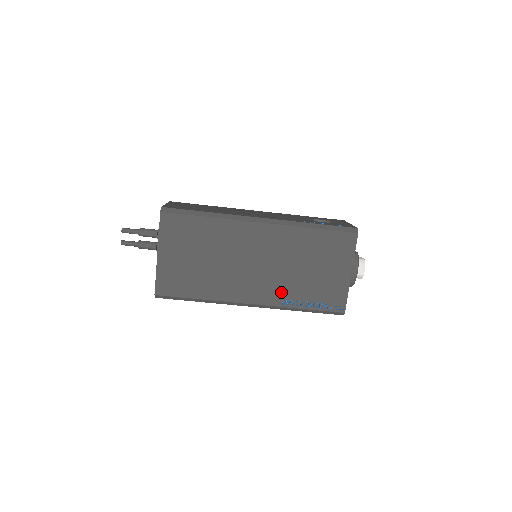
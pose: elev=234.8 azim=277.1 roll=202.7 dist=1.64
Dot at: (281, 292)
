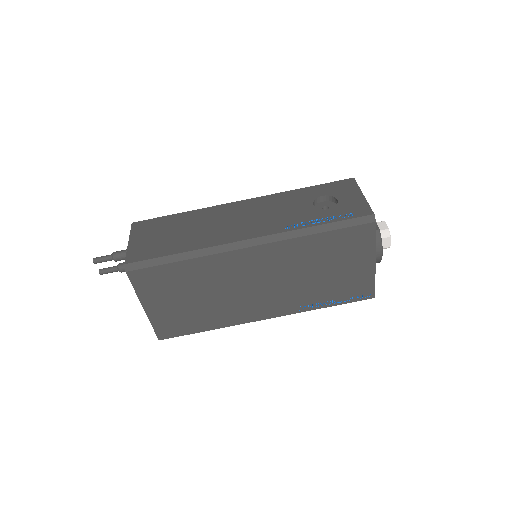
Dot at: (296, 301)
